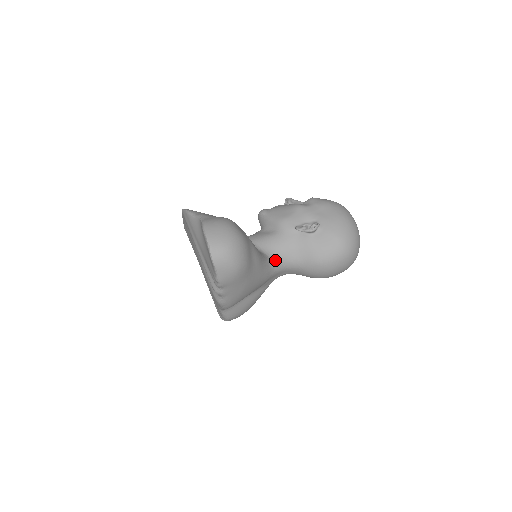
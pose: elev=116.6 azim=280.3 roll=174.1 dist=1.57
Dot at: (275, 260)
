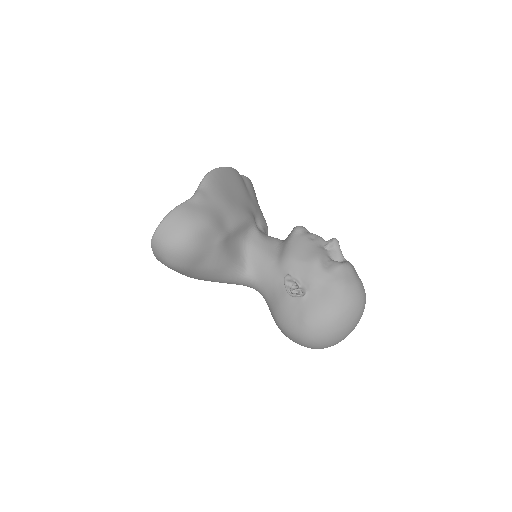
Dot at: (249, 279)
